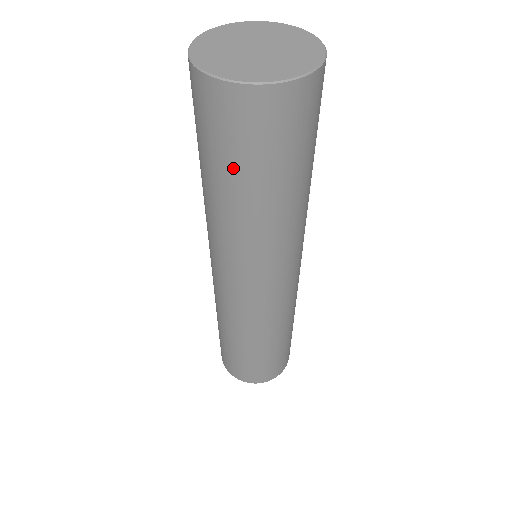
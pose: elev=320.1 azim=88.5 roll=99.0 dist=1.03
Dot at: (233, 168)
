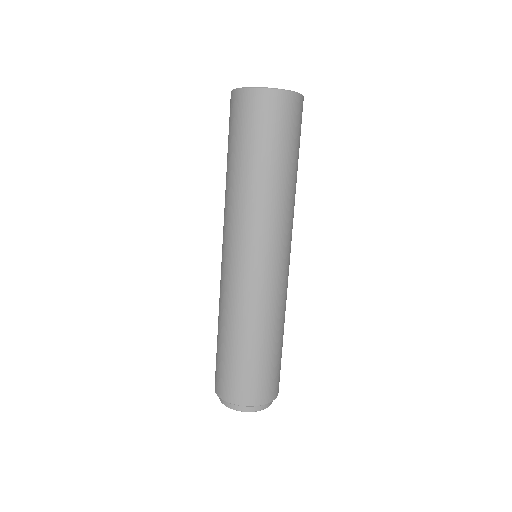
Dot at: (236, 144)
